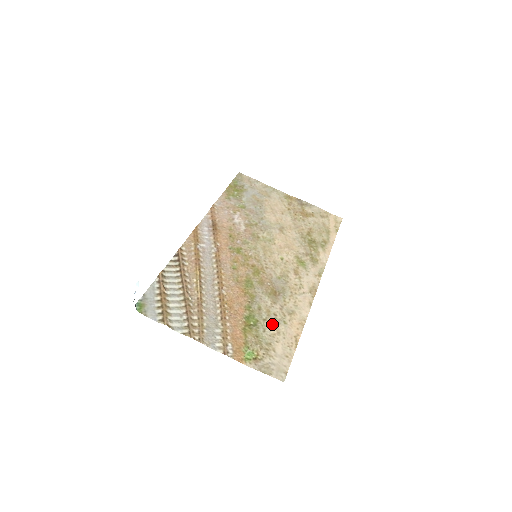
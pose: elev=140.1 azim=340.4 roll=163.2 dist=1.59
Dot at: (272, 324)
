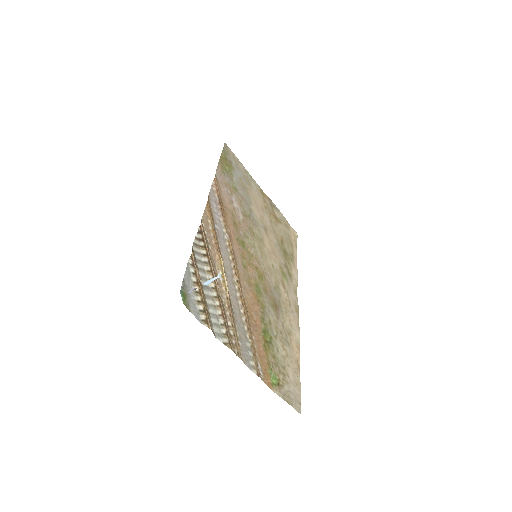
Dot at: (281, 344)
